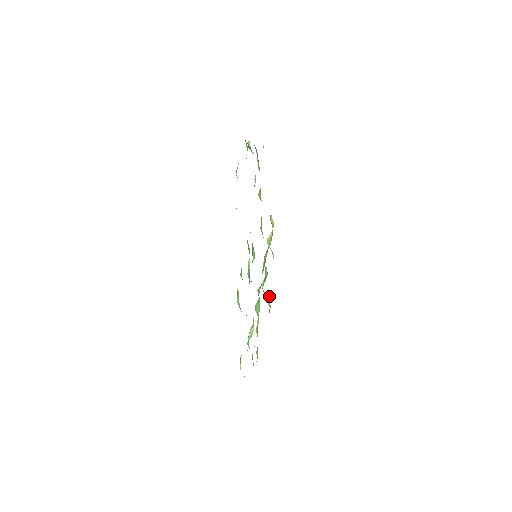
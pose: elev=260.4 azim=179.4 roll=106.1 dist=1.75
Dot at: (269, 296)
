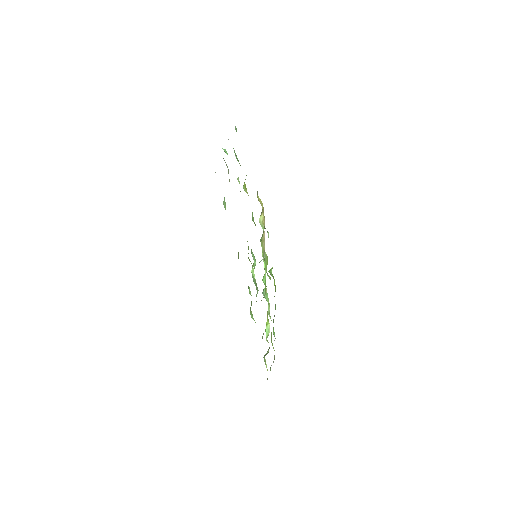
Dot at: (271, 271)
